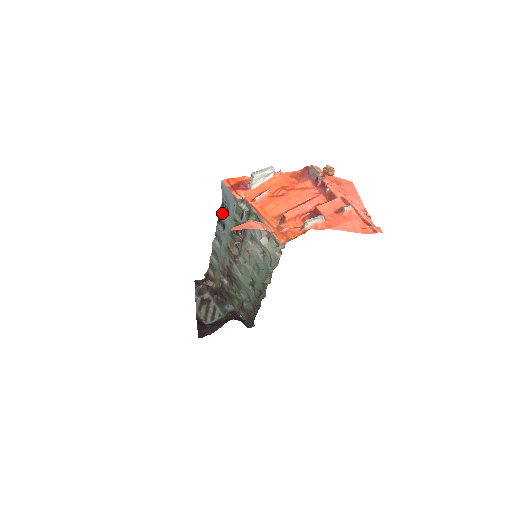
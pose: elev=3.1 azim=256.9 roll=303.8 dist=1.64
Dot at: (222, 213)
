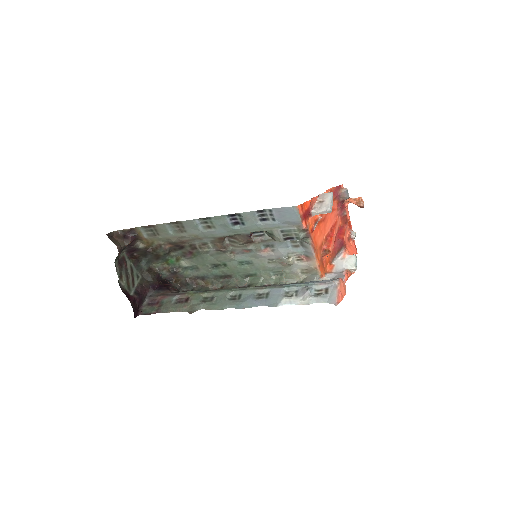
Dot at: (252, 217)
